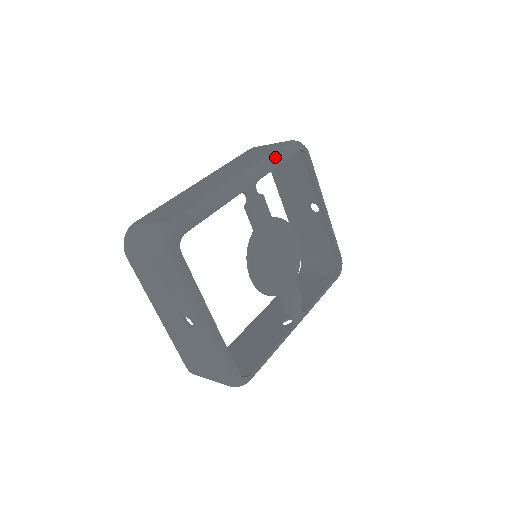
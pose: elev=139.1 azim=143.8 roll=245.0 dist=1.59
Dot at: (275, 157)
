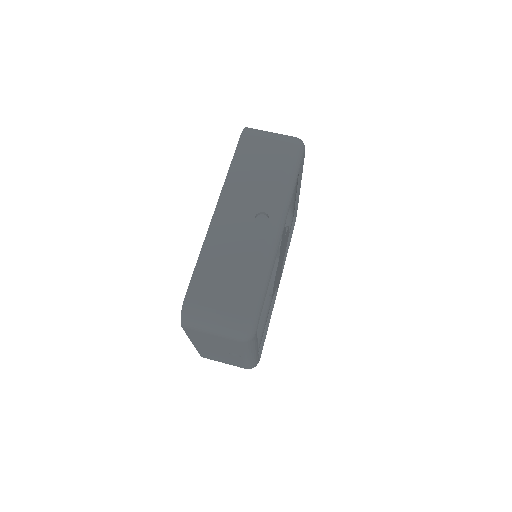
Dot at: (292, 178)
